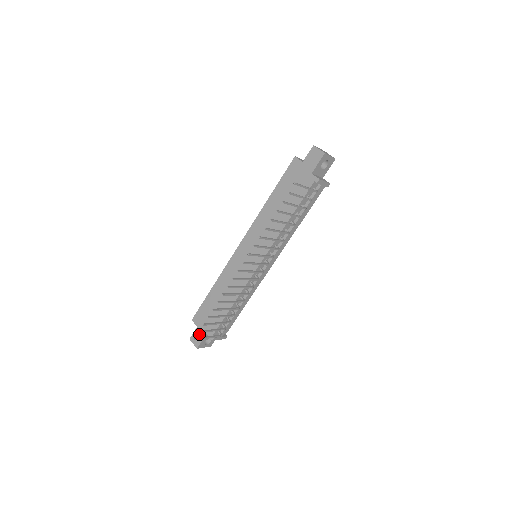
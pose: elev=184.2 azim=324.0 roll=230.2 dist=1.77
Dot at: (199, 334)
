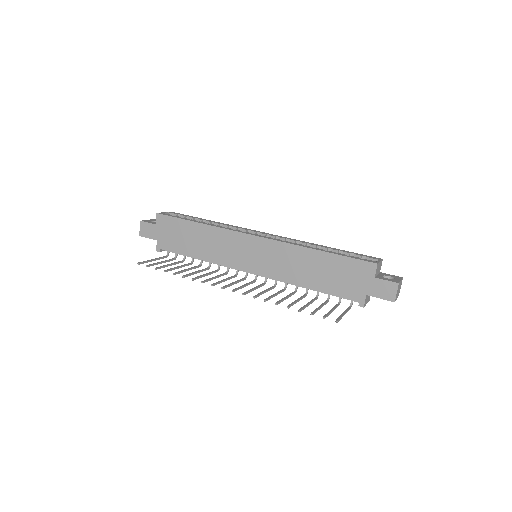
Dot at: (151, 231)
